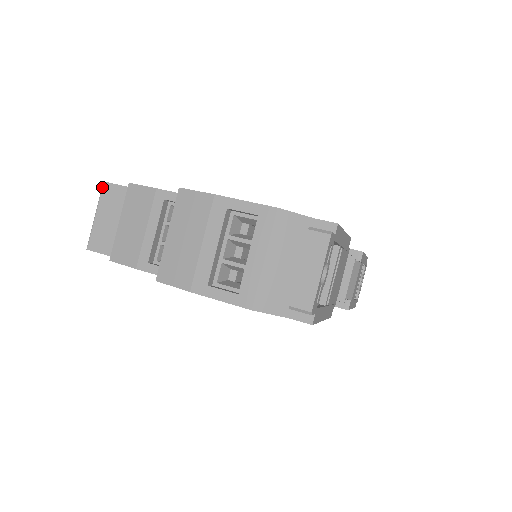
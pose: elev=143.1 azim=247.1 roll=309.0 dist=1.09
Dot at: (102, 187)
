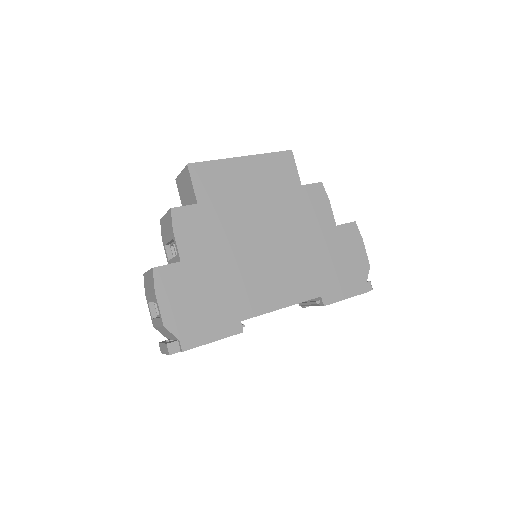
Dot at: (186, 166)
